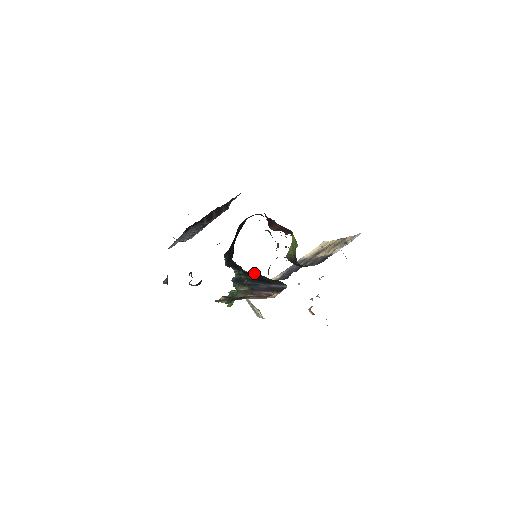
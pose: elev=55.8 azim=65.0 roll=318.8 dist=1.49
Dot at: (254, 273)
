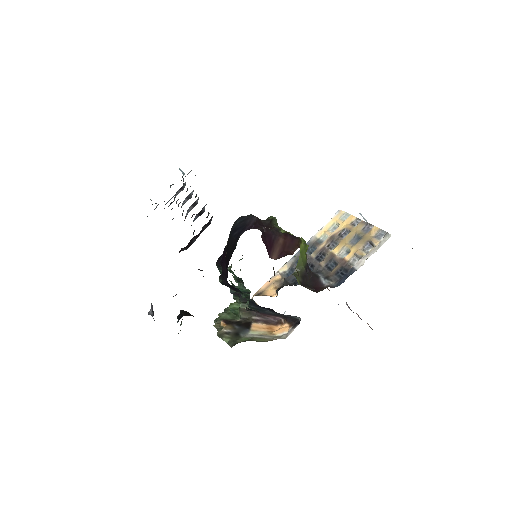
Dot at: occluded
